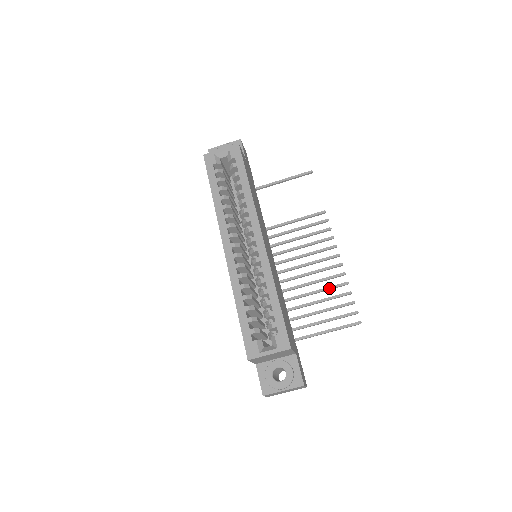
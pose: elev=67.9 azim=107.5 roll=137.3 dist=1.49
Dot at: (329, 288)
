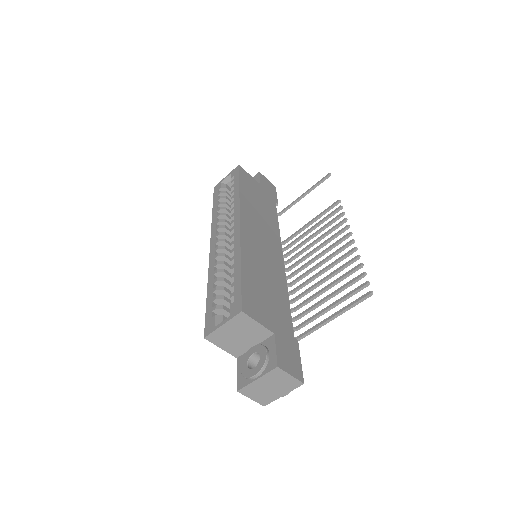
Dot at: (338, 269)
